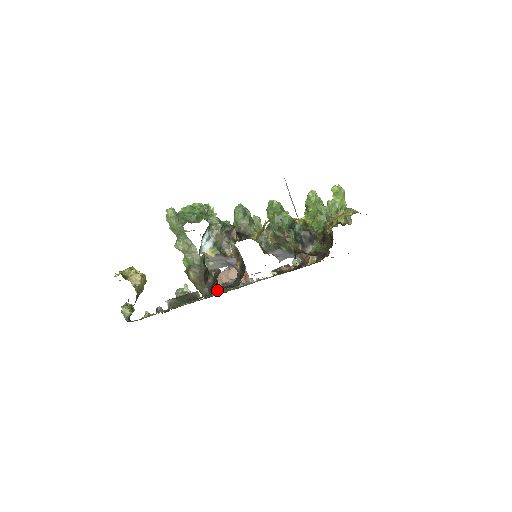
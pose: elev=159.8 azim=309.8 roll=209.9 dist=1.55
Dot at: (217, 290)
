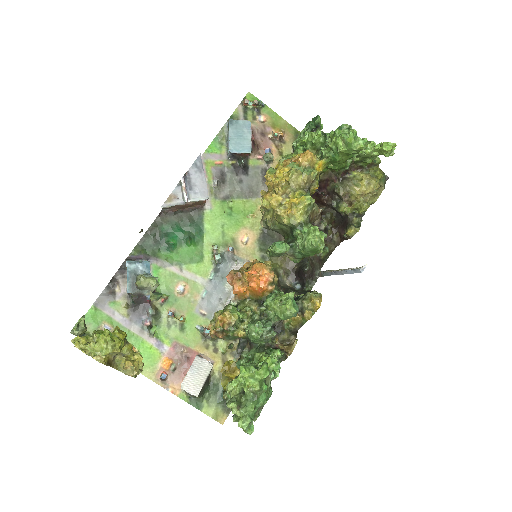
Dot at: occluded
